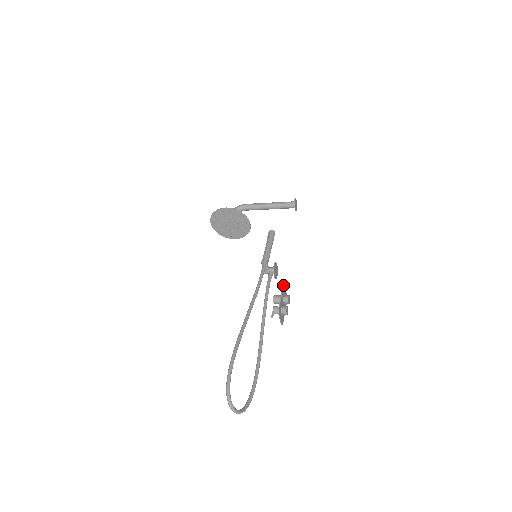
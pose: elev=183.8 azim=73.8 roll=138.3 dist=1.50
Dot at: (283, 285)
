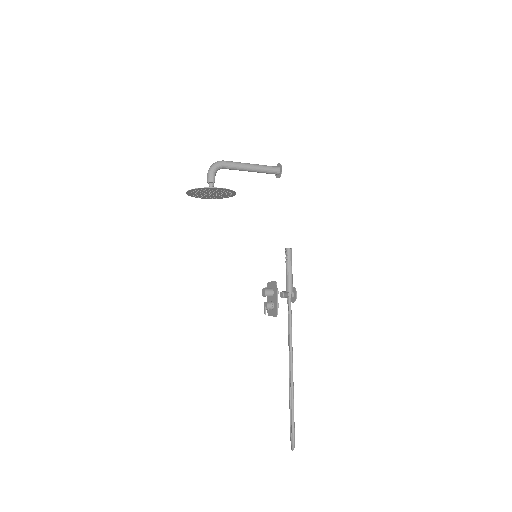
Dot at: occluded
